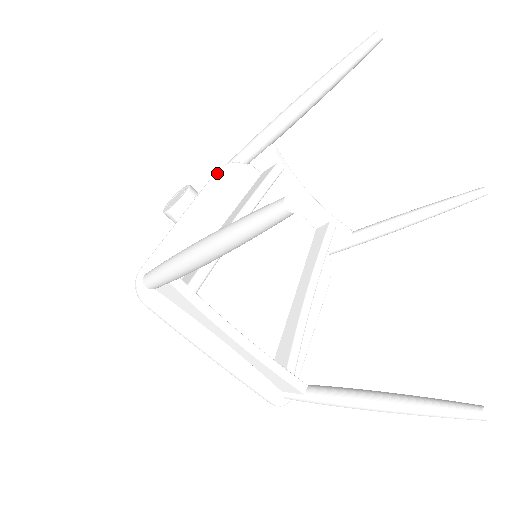
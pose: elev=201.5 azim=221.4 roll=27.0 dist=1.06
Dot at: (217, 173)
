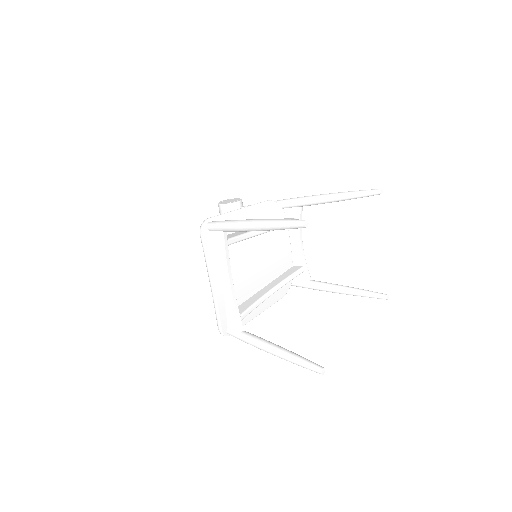
Dot at: (267, 202)
